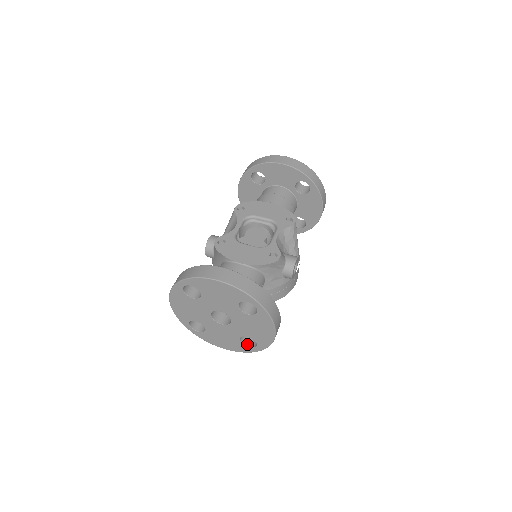
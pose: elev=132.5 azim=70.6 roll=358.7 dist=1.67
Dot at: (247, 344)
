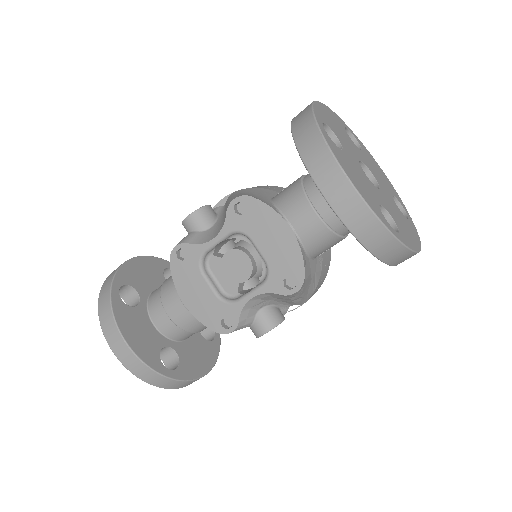
Dot at: (200, 332)
